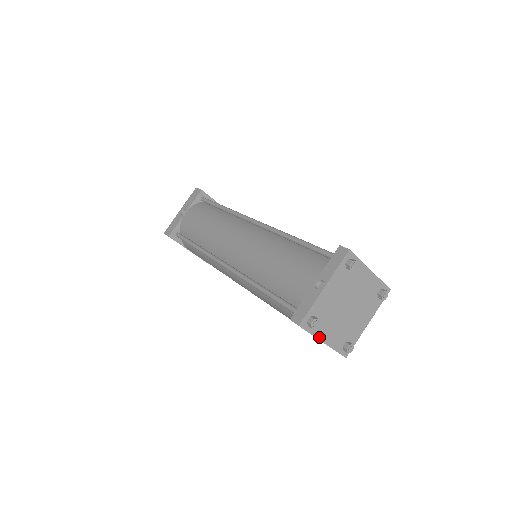
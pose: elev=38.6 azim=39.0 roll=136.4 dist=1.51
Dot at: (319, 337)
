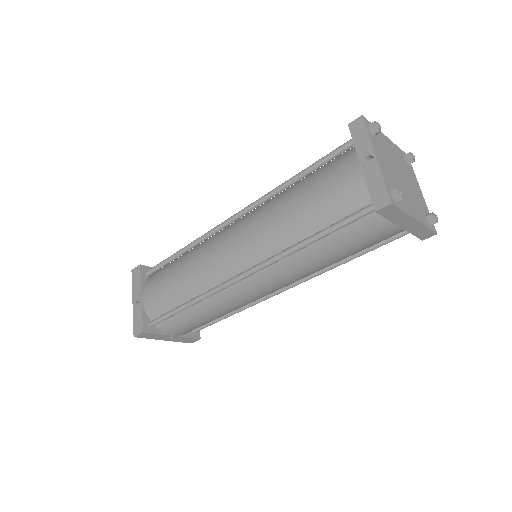
Dot at: (410, 214)
